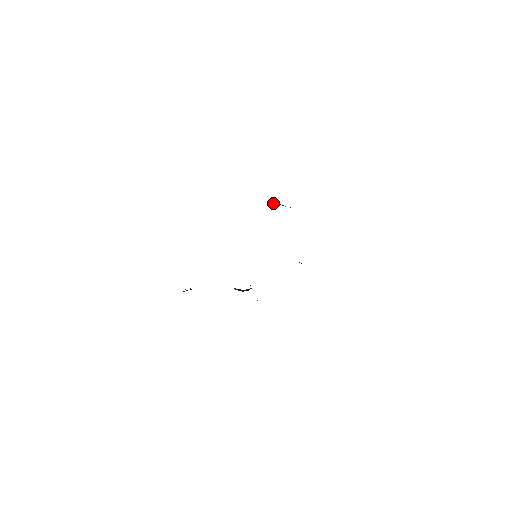
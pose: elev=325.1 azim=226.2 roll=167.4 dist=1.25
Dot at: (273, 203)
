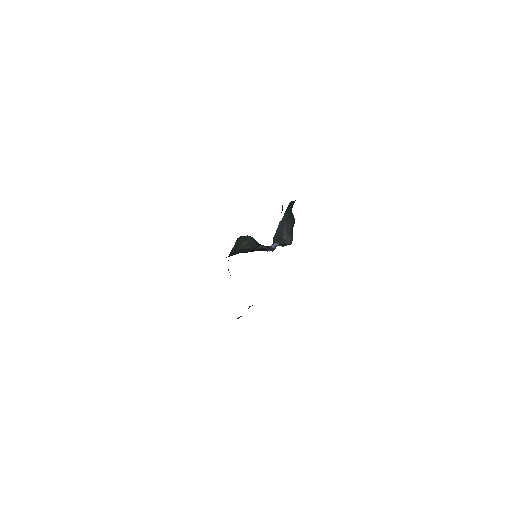
Dot at: occluded
